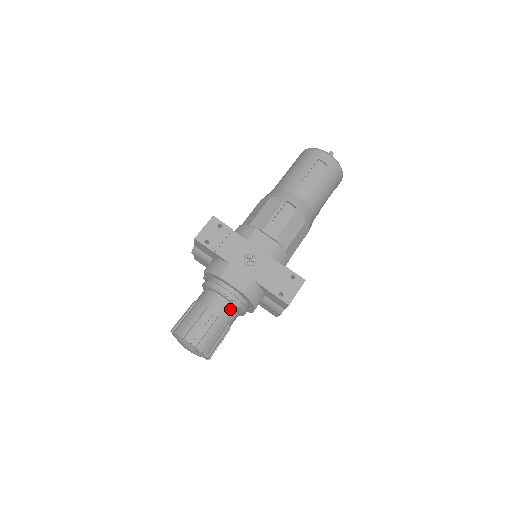
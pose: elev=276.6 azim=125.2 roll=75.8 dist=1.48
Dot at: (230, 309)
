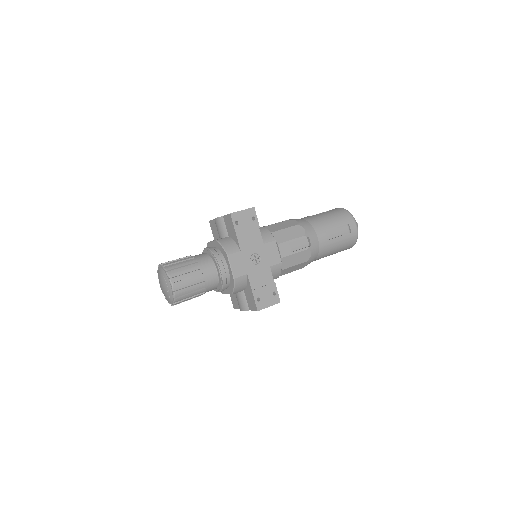
Dot at: (215, 282)
